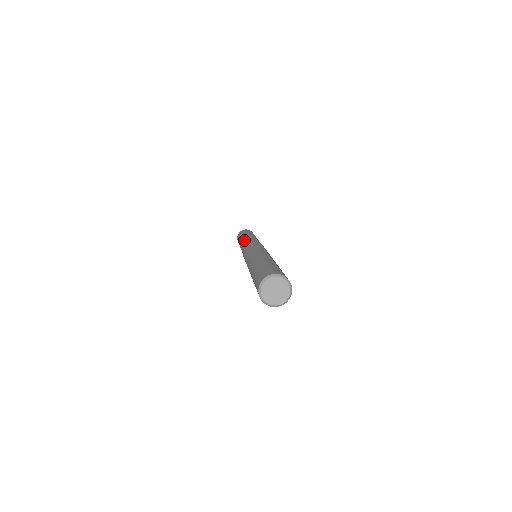
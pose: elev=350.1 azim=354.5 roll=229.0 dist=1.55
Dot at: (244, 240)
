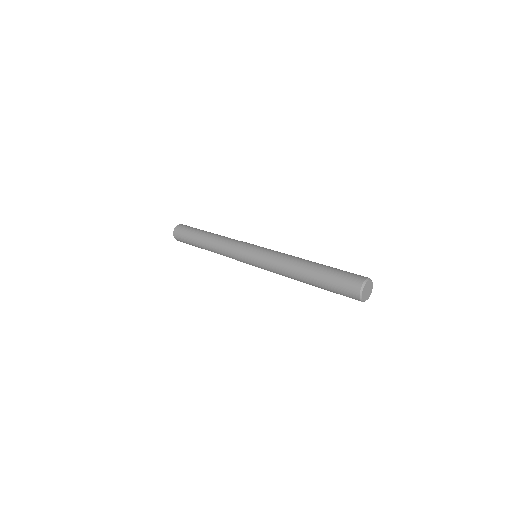
Dot at: (216, 248)
